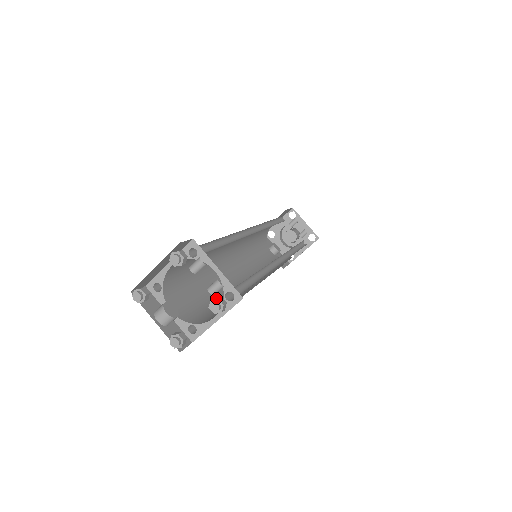
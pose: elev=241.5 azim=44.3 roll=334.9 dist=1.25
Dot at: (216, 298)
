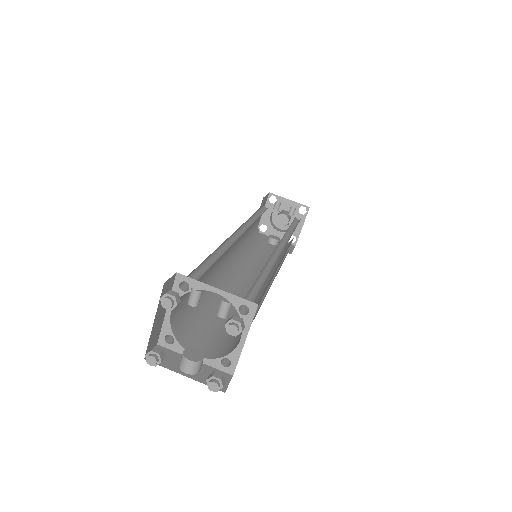
Dot at: (229, 320)
